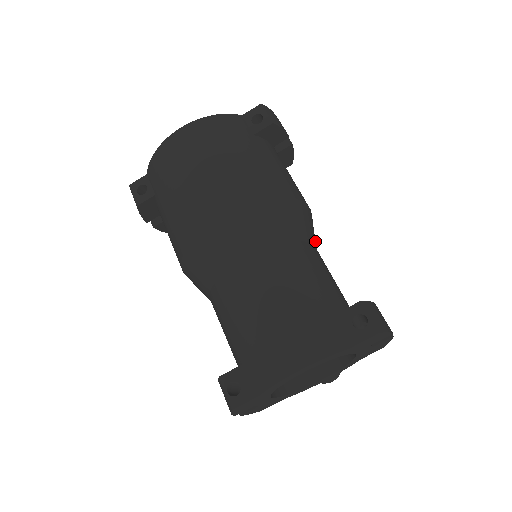
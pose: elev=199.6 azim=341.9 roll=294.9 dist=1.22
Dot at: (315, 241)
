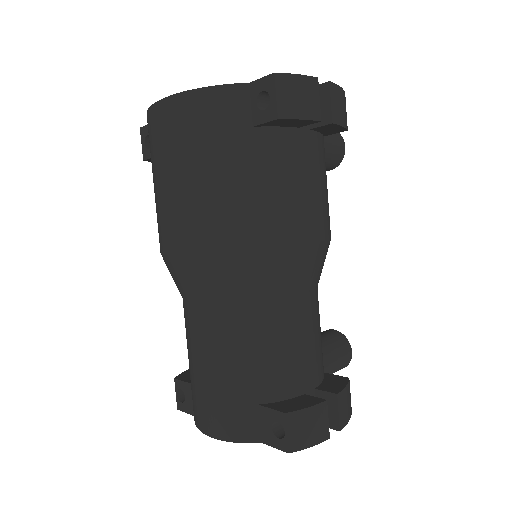
Dot at: (309, 282)
